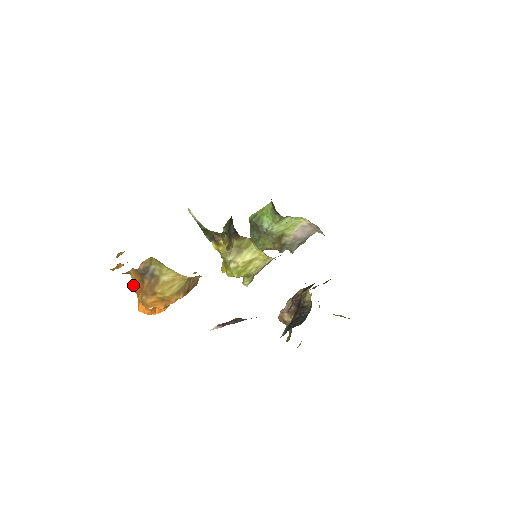
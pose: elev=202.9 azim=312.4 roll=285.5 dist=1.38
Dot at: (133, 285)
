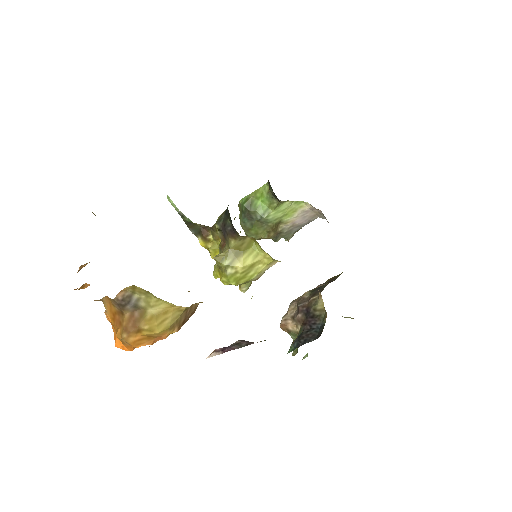
Dot at: (105, 311)
